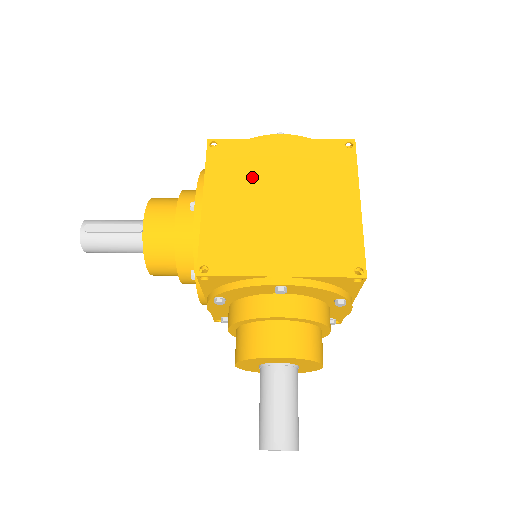
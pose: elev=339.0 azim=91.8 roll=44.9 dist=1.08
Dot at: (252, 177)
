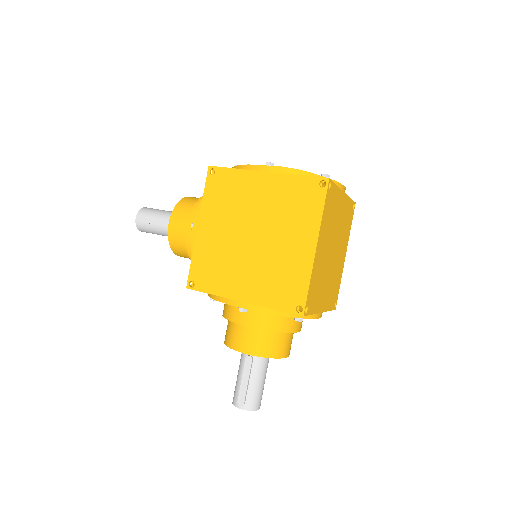
Dot at: (236, 209)
